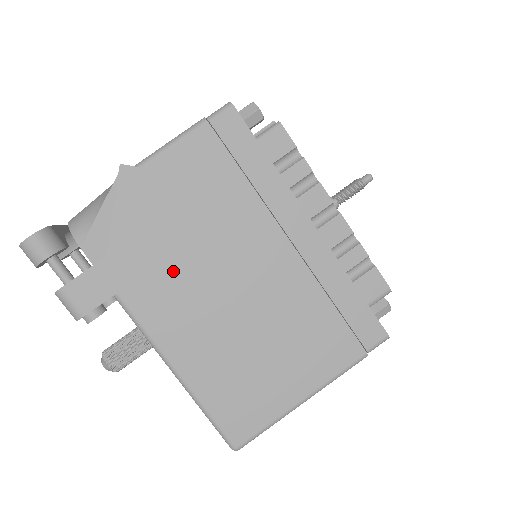
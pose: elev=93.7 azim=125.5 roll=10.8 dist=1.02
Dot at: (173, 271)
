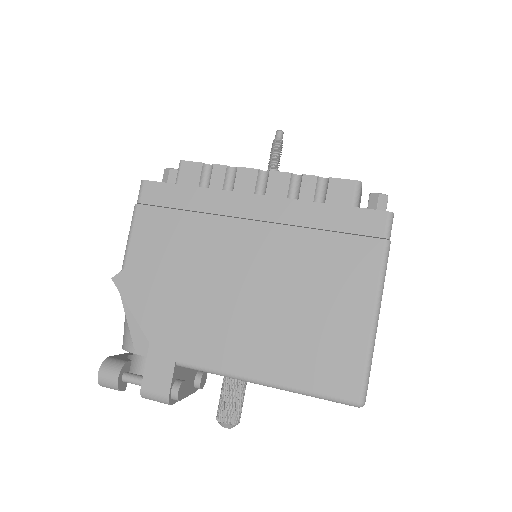
Dot at: (197, 313)
